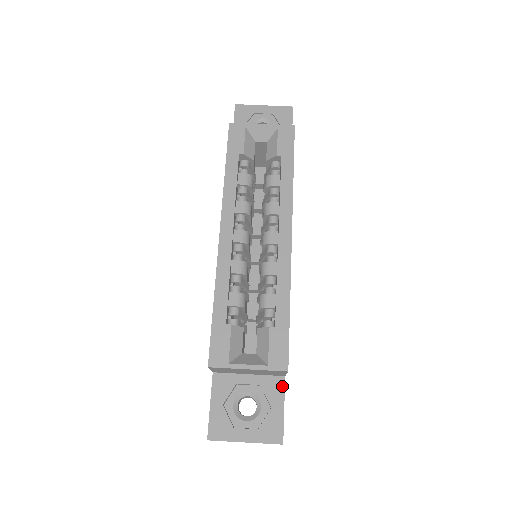
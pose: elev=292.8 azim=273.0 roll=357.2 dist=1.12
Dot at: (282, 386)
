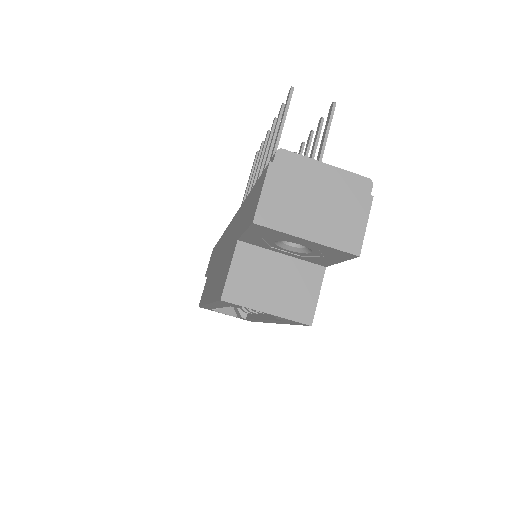
Dot at: occluded
